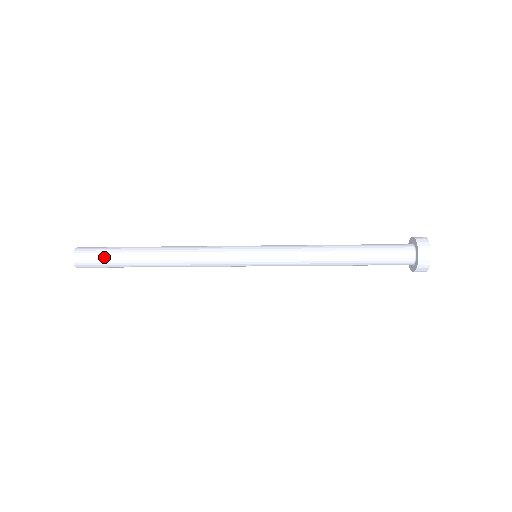
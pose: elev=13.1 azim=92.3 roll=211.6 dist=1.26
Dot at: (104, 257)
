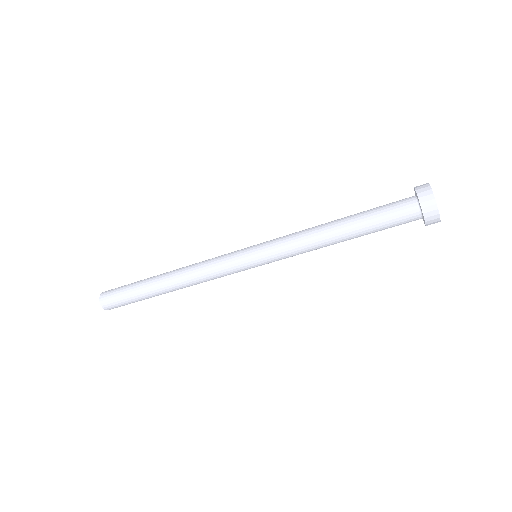
Dot at: (123, 291)
